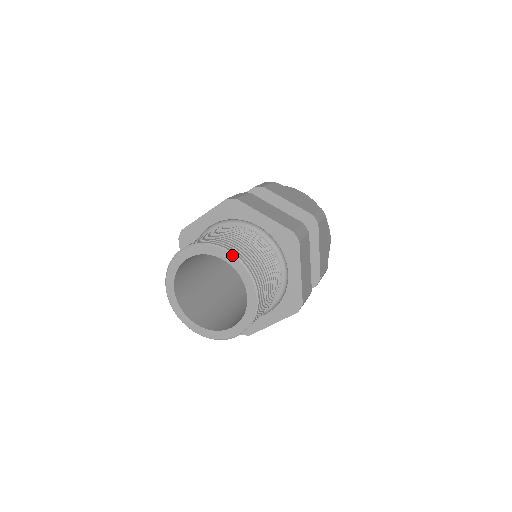
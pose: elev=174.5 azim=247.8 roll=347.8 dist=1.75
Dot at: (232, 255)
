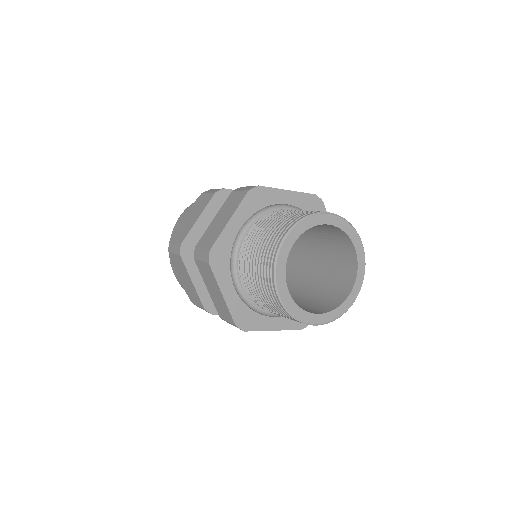
Dot at: (333, 215)
